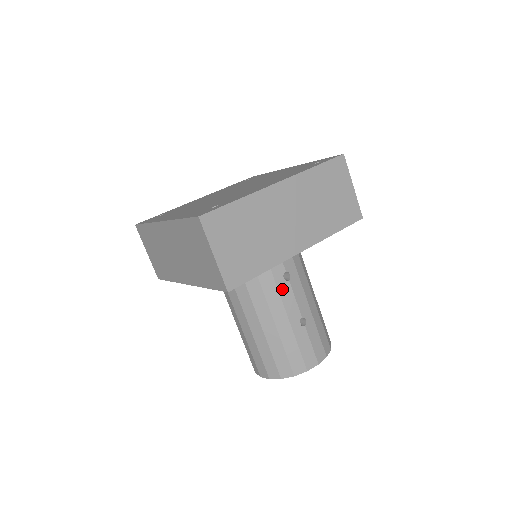
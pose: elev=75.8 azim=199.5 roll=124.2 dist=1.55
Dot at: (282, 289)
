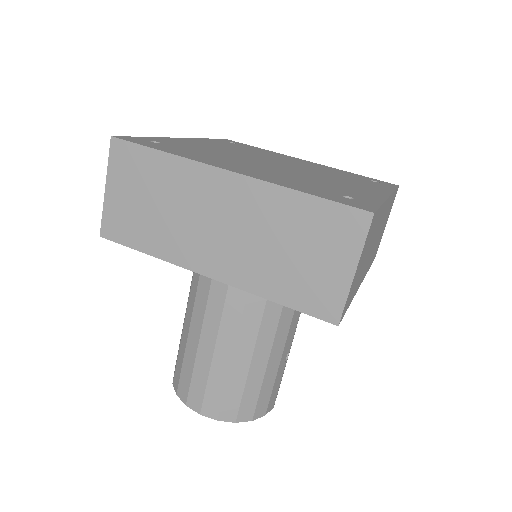
Dot at: (295, 314)
